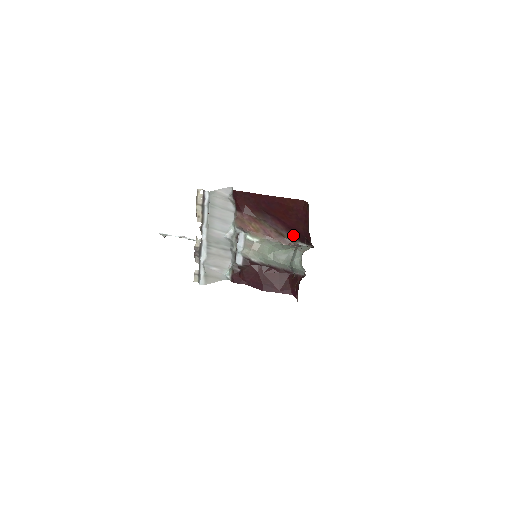
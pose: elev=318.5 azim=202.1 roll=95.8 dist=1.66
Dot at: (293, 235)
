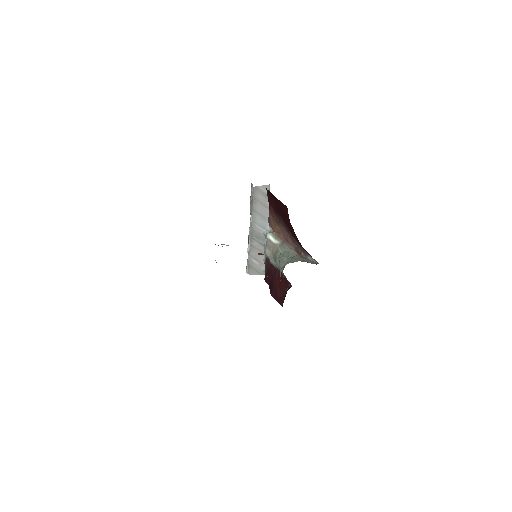
Dot at: (300, 245)
